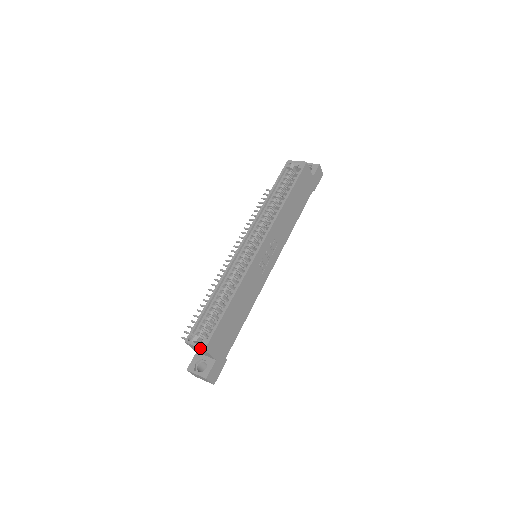
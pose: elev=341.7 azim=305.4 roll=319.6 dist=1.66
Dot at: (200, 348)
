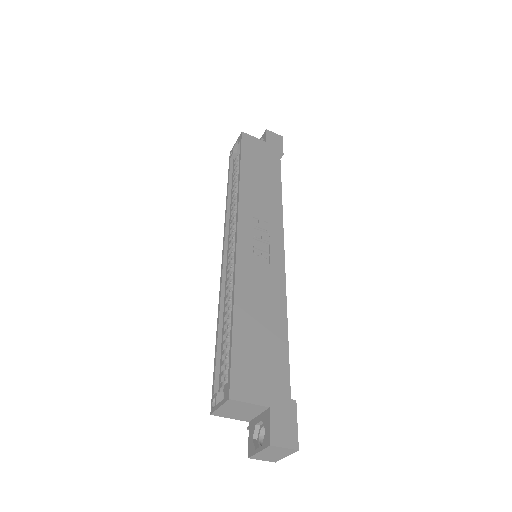
Dot at: (225, 403)
